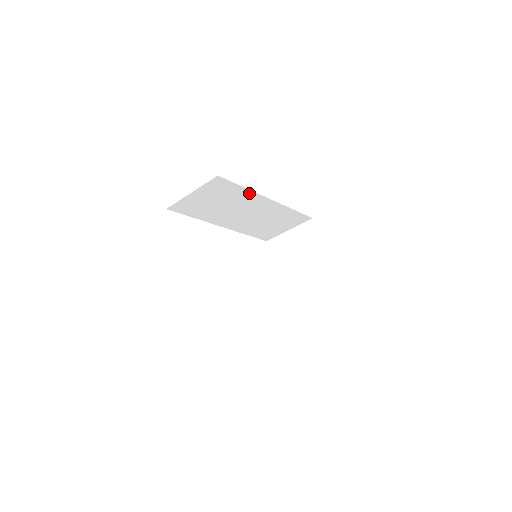
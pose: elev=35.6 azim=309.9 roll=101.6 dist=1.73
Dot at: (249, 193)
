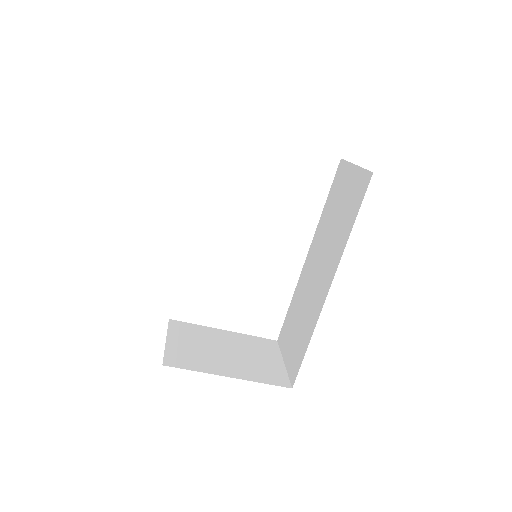
Dot at: occluded
